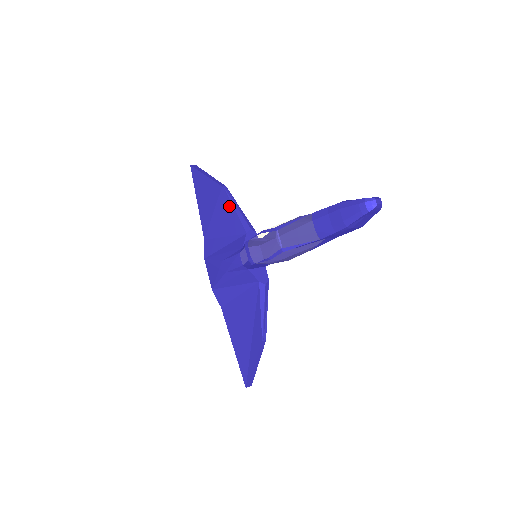
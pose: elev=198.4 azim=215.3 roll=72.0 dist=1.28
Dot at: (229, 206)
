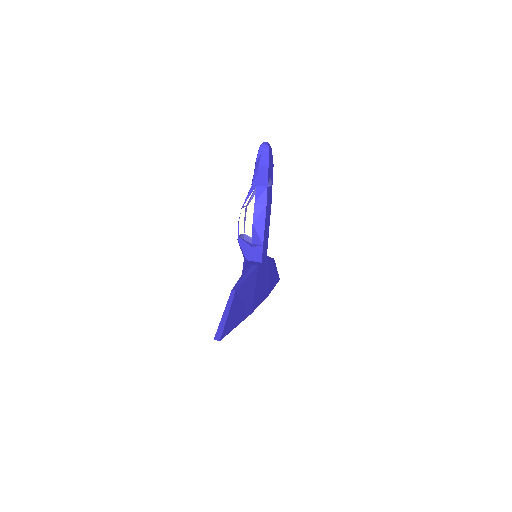
Dot at: occluded
